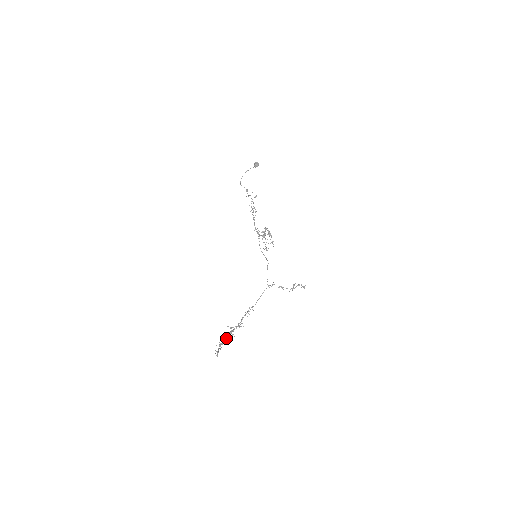
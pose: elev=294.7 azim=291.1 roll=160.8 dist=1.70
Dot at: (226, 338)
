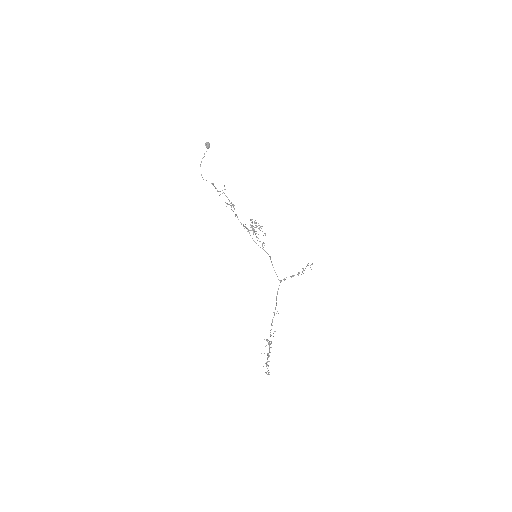
Dot at: (269, 355)
